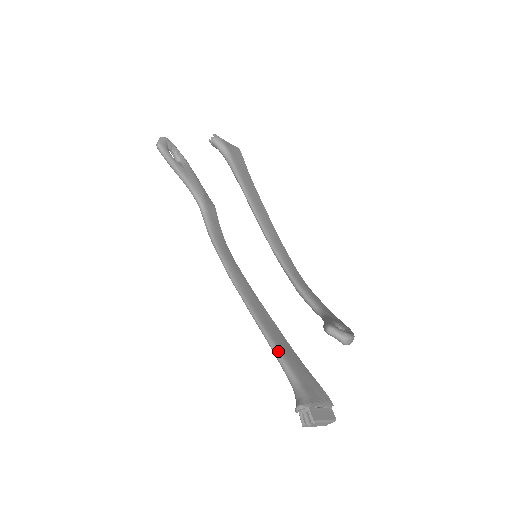
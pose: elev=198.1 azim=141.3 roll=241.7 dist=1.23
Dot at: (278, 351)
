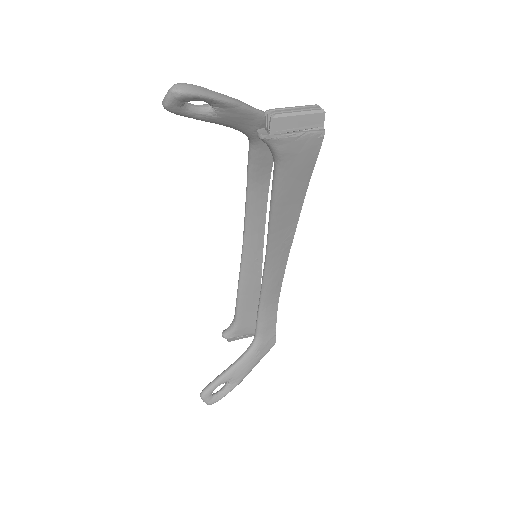
Dot at: (238, 301)
